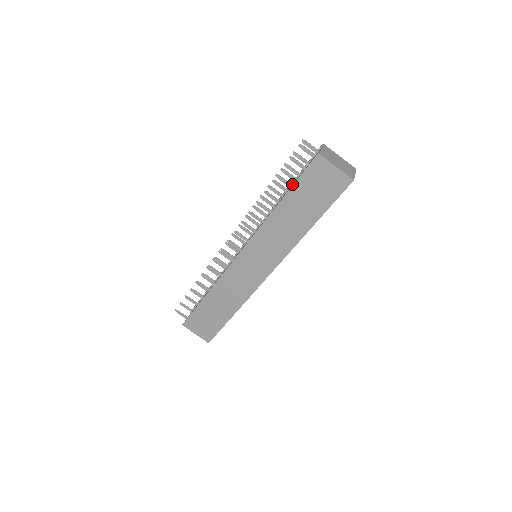
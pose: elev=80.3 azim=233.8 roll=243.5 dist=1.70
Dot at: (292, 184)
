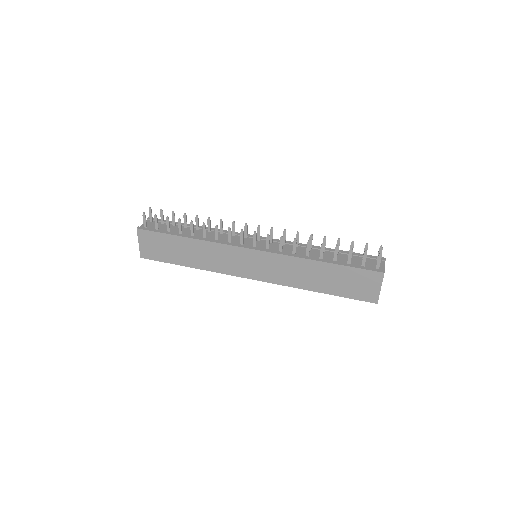
Dot at: (339, 253)
